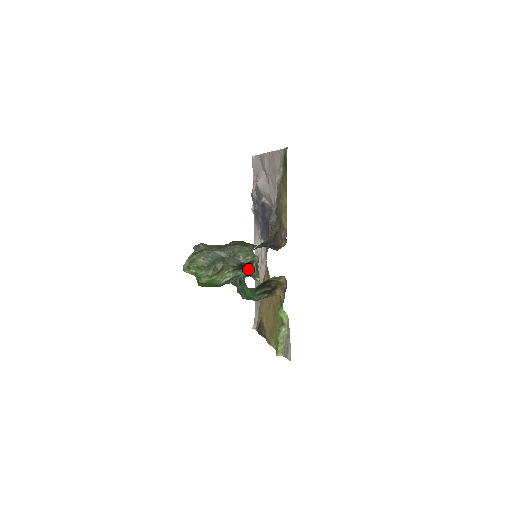
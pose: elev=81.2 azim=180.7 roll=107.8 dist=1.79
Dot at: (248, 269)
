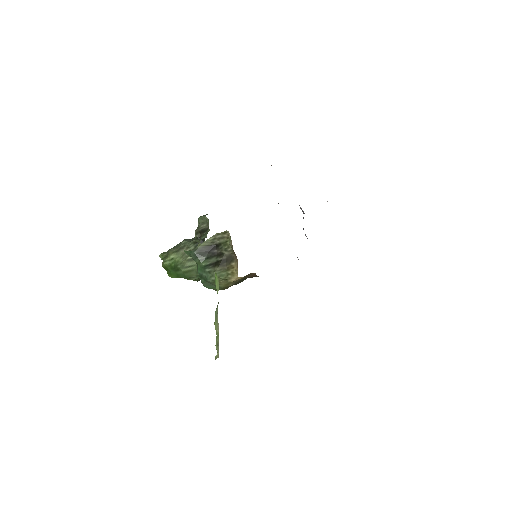
Dot at: occluded
